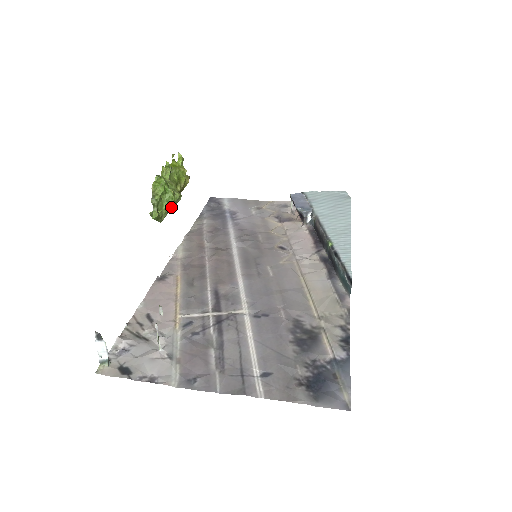
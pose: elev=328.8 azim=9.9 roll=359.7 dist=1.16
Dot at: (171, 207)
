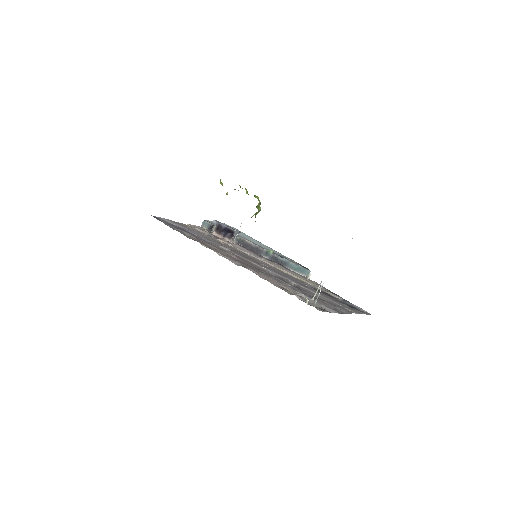
Dot at: occluded
